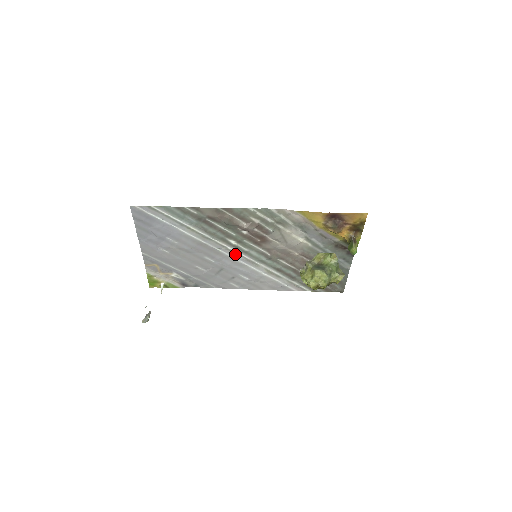
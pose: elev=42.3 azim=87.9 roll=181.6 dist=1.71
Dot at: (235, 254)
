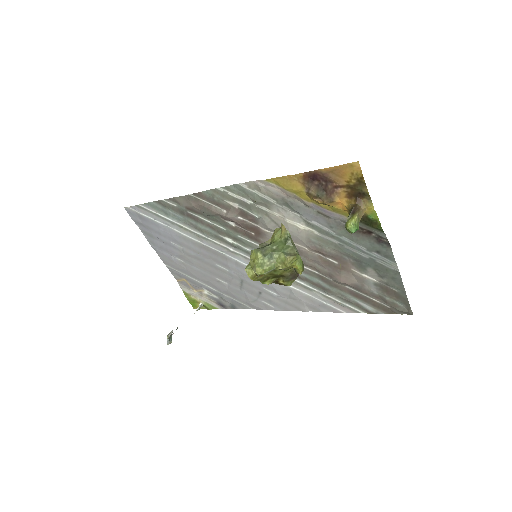
Dot at: (241, 257)
